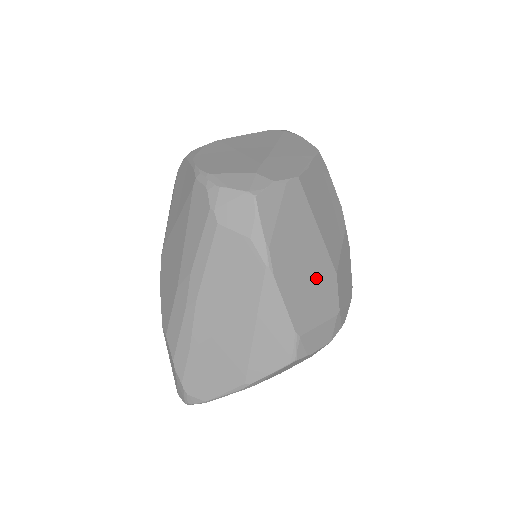
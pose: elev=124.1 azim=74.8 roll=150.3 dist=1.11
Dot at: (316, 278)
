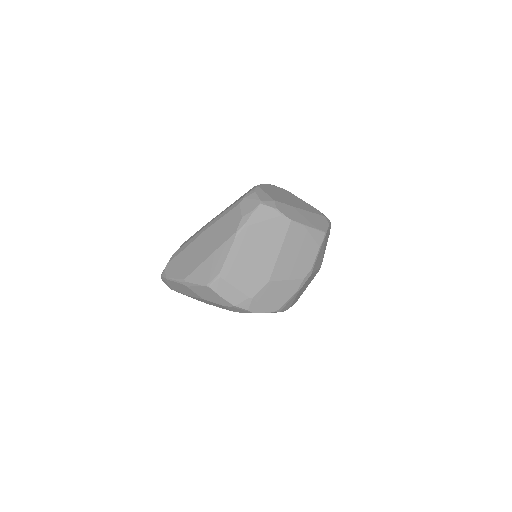
Dot at: (255, 268)
